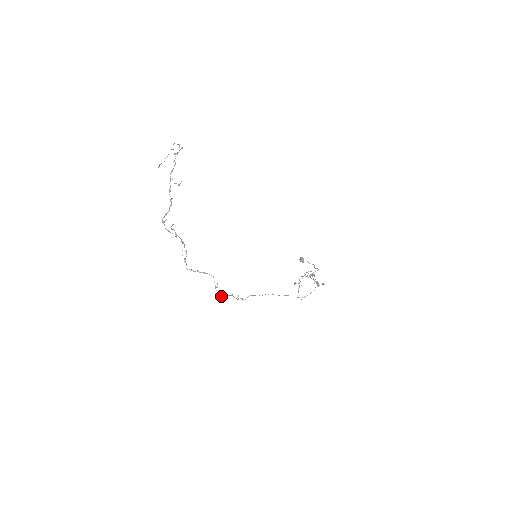
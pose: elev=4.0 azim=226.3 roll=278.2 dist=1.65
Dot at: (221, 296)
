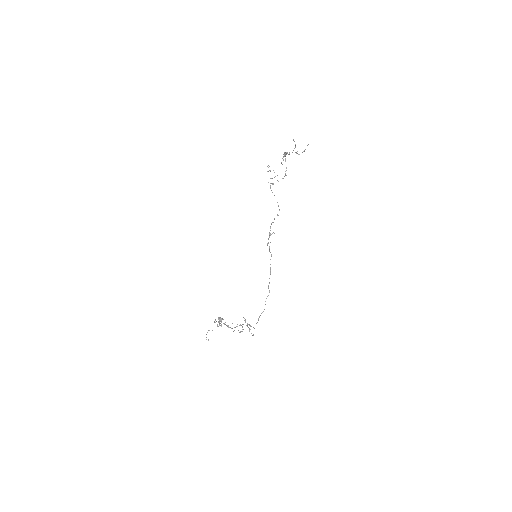
Dot at: occluded
